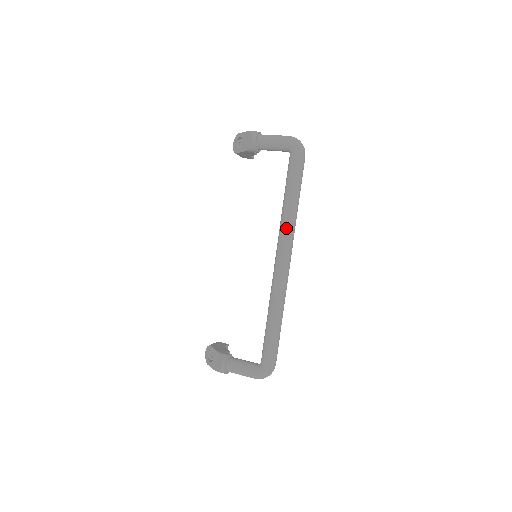
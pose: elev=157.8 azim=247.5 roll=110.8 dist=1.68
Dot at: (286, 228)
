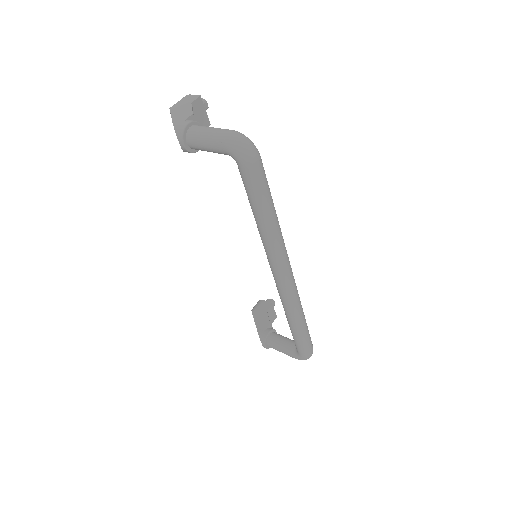
Dot at: (269, 251)
